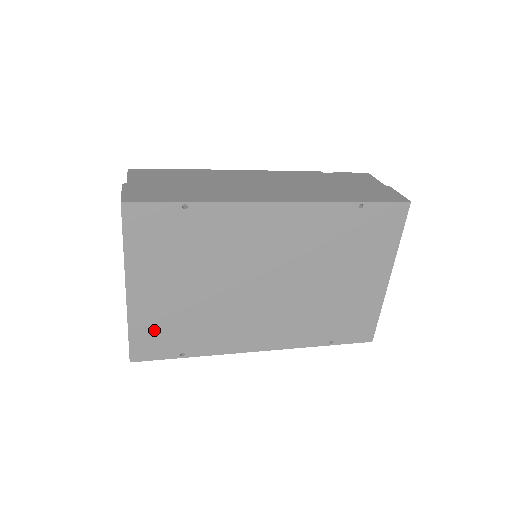
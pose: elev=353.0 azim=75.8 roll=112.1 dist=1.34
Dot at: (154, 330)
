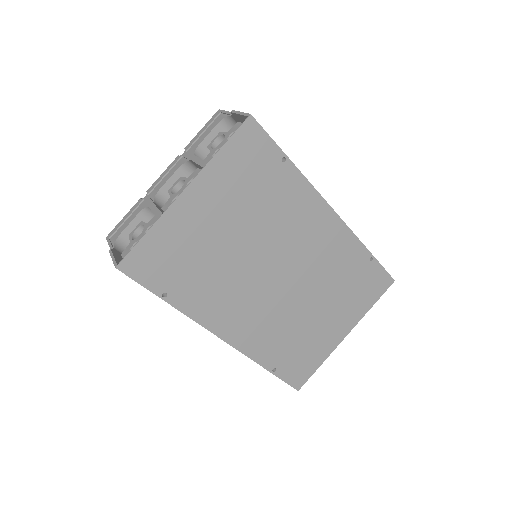
Dot at: (167, 250)
